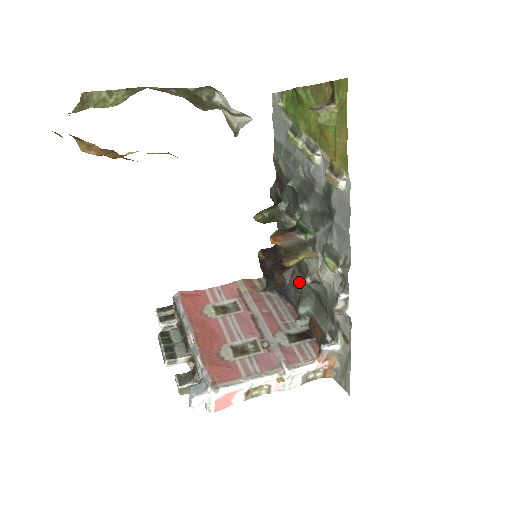
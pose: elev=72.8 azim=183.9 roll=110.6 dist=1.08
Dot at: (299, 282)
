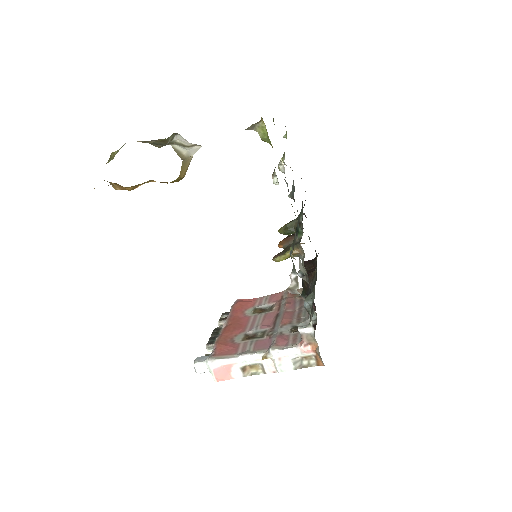
Dot at: (315, 283)
